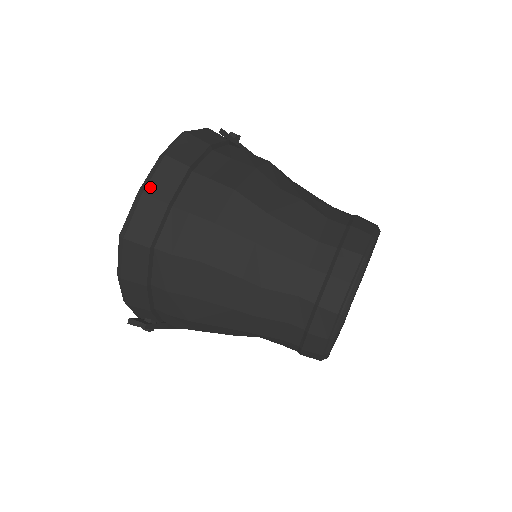
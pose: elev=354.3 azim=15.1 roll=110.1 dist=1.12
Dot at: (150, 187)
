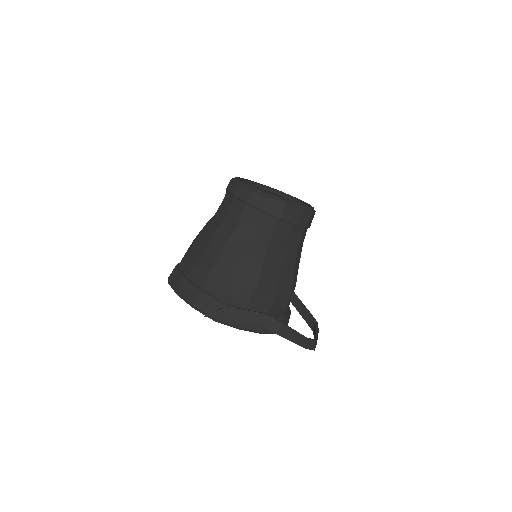
Dot at: occluded
